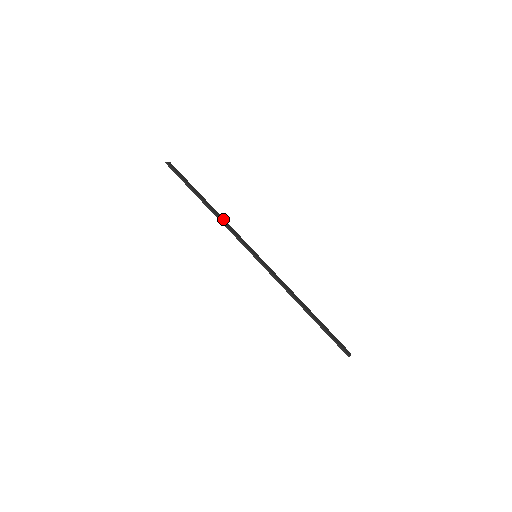
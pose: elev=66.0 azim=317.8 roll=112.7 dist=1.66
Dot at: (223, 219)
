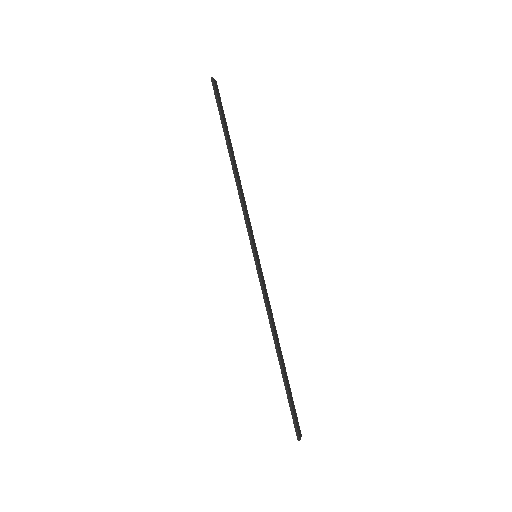
Dot at: occluded
